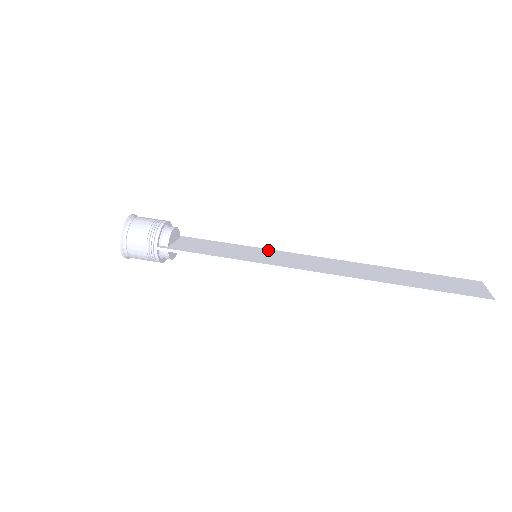
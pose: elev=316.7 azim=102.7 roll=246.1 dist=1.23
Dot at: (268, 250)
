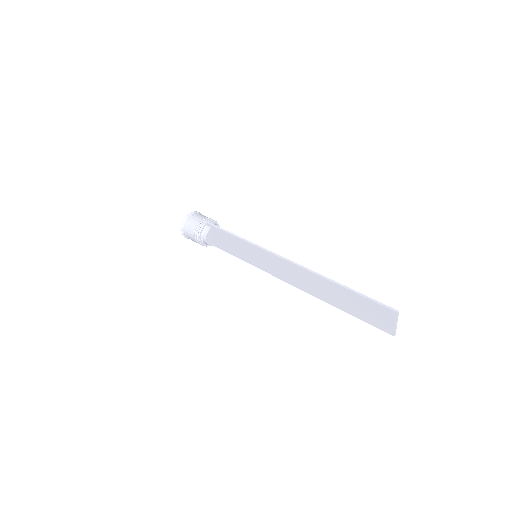
Dot at: occluded
